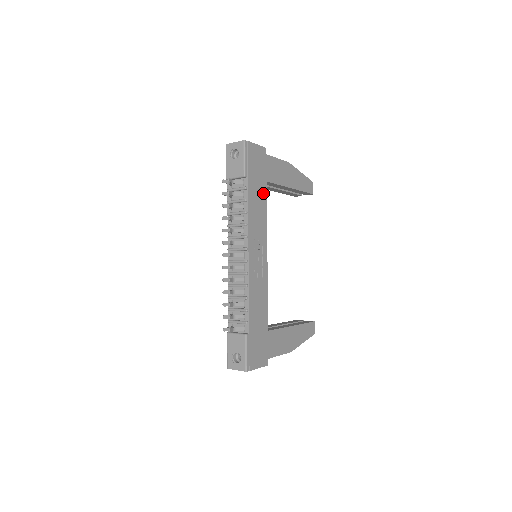
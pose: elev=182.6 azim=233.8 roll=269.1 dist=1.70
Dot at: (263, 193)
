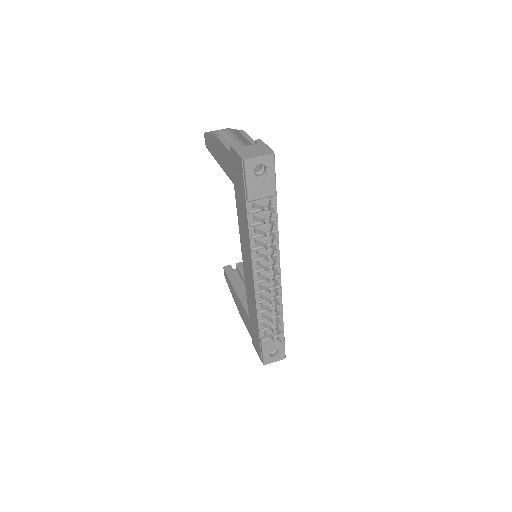
Dot at: occluded
